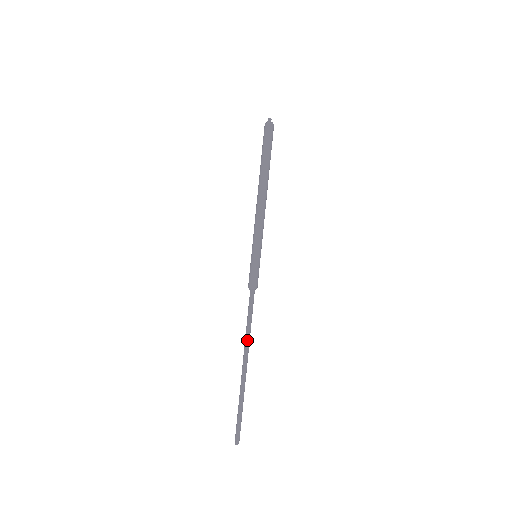
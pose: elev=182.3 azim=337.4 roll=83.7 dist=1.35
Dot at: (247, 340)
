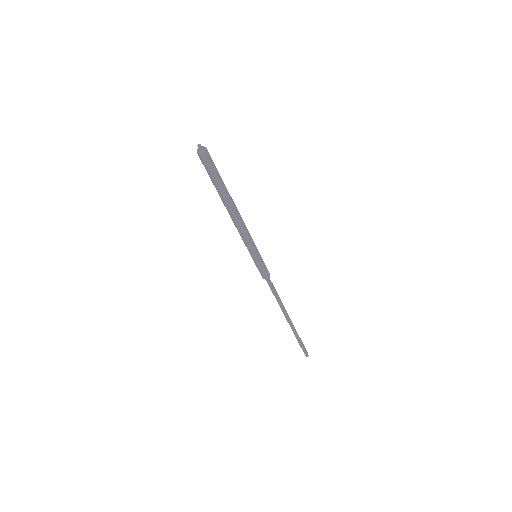
Dot at: (283, 307)
